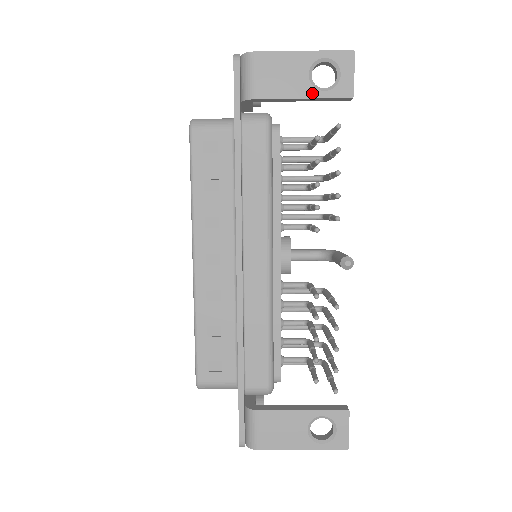
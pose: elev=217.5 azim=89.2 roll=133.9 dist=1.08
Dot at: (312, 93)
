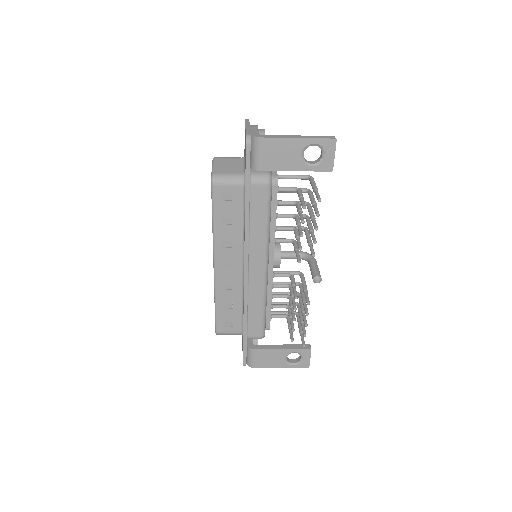
Dot at: (303, 168)
